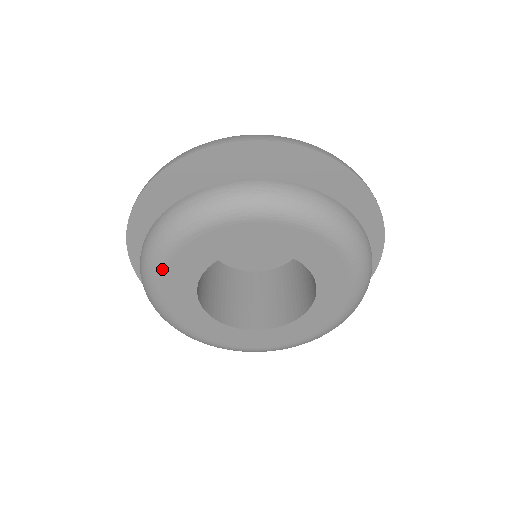
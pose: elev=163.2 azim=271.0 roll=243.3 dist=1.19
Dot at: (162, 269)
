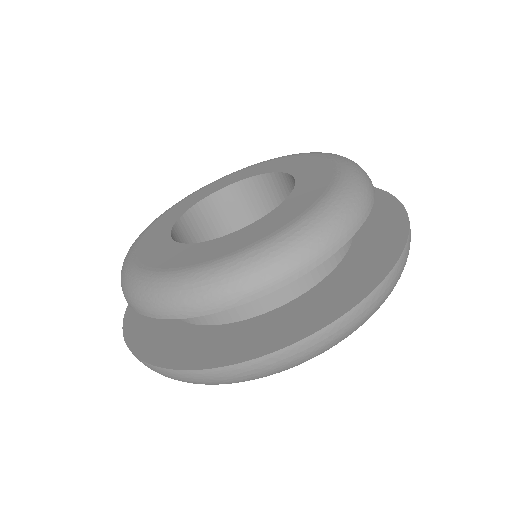
Dot at: (160, 217)
